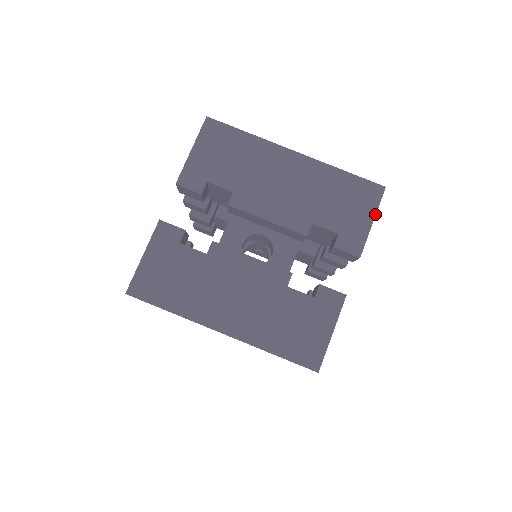
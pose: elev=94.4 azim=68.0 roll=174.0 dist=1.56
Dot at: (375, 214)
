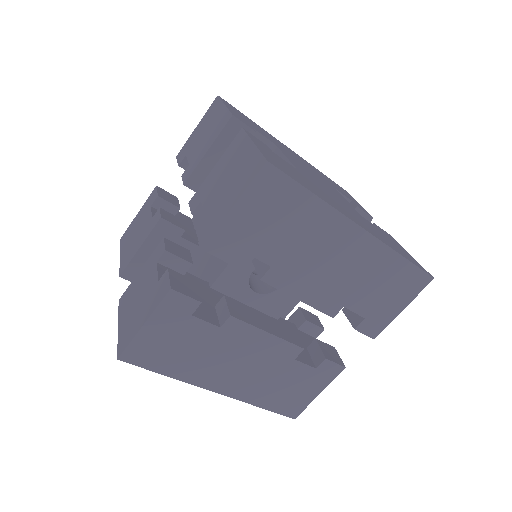
Dot at: (409, 303)
